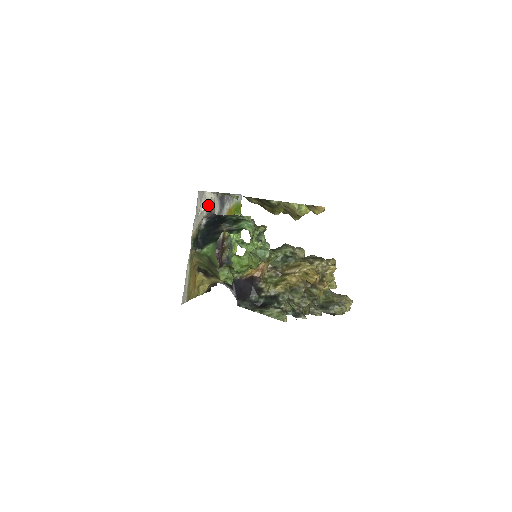
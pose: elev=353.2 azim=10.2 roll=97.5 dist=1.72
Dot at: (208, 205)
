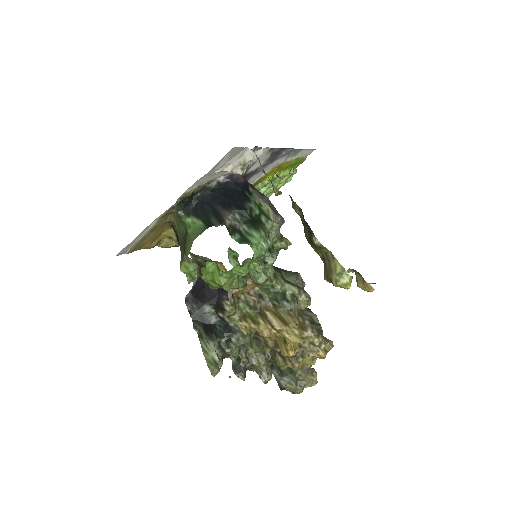
Dot at: (238, 168)
